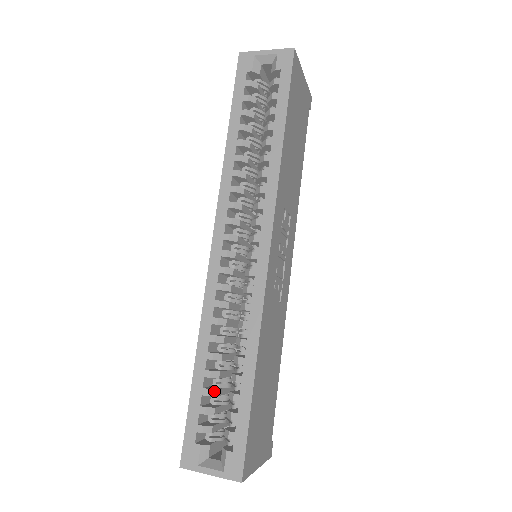
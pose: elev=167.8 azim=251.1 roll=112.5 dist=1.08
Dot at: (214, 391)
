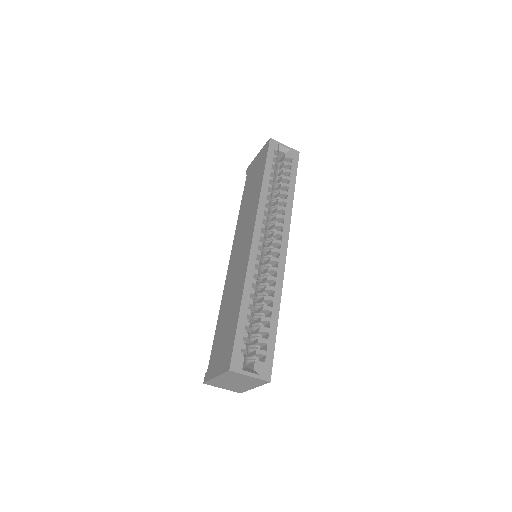
Dot at: (251, 325)
